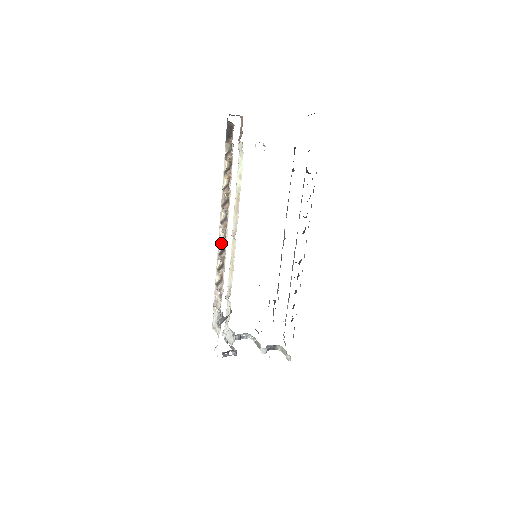
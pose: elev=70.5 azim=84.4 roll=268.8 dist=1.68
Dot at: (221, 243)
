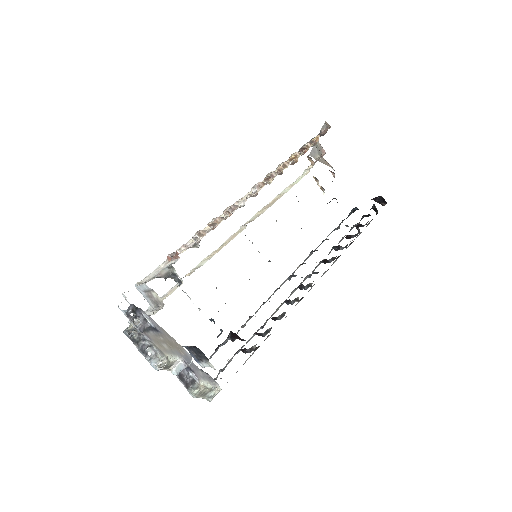
Dot at: occluded
